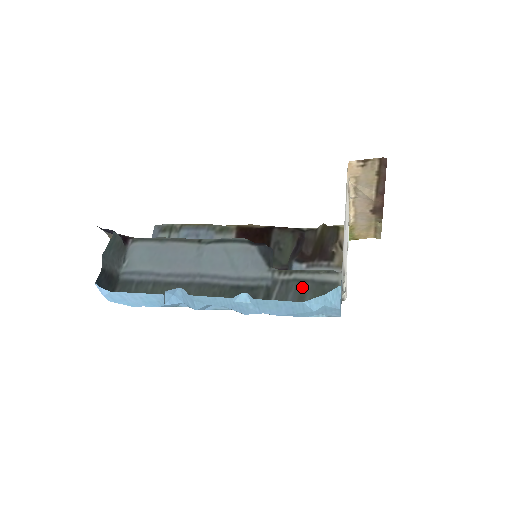
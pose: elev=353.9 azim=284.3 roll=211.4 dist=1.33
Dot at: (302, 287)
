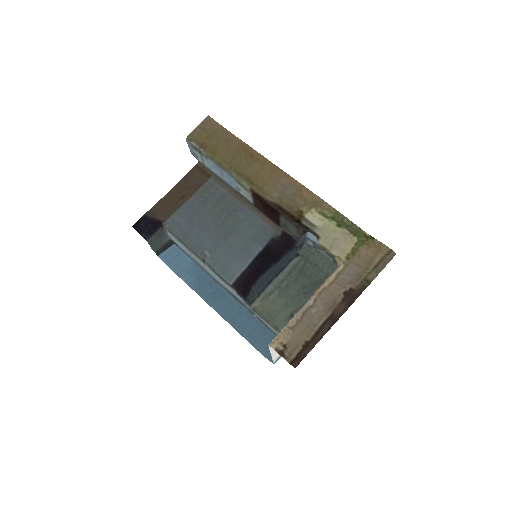
Dot at: occluded
